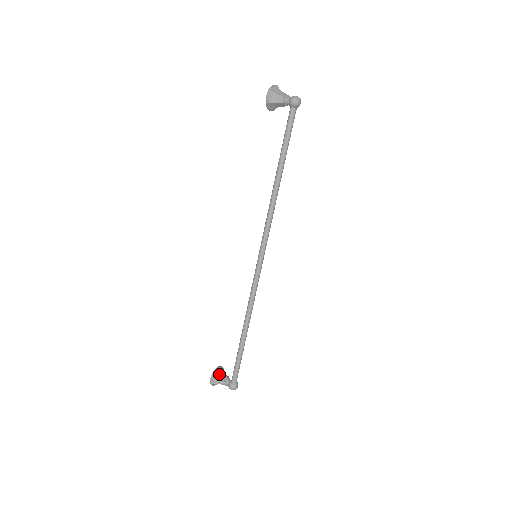
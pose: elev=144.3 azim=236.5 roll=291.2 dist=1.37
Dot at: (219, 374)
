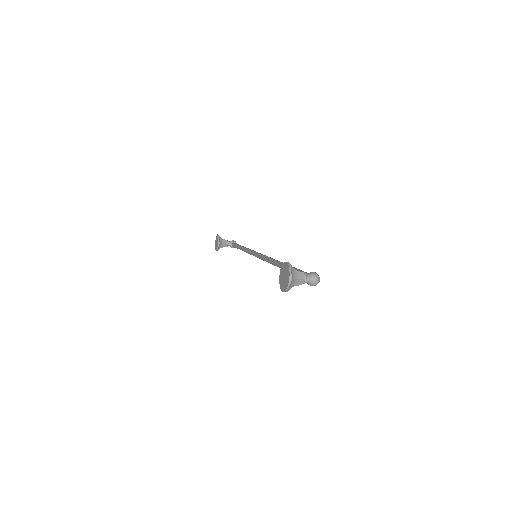
Dot at: occluded
